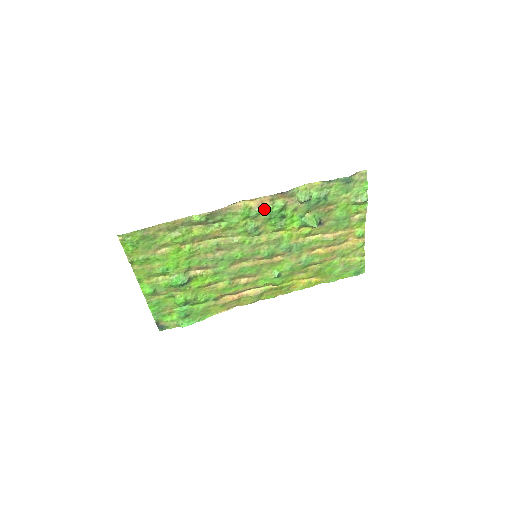
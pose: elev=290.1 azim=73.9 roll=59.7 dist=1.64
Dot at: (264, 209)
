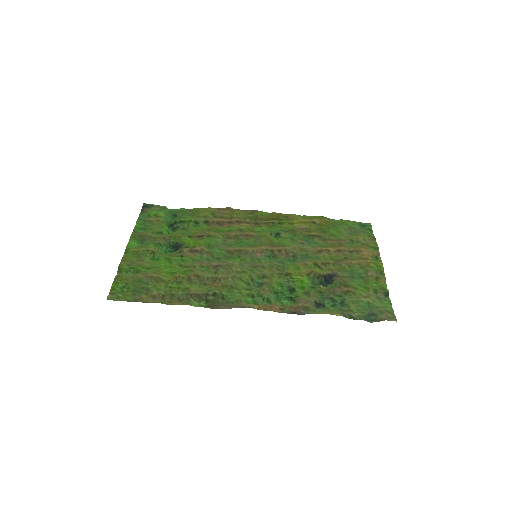
Dot at: (272, 302)
